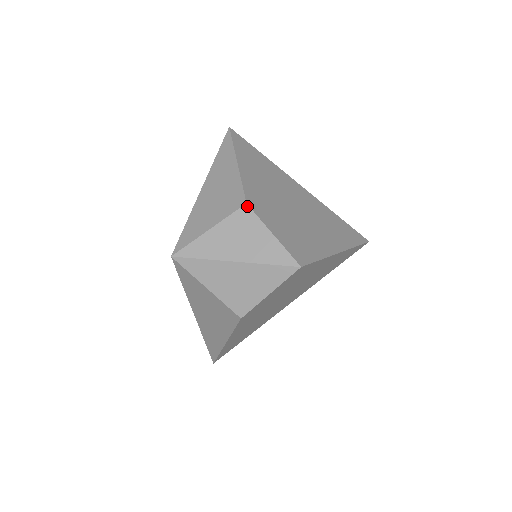
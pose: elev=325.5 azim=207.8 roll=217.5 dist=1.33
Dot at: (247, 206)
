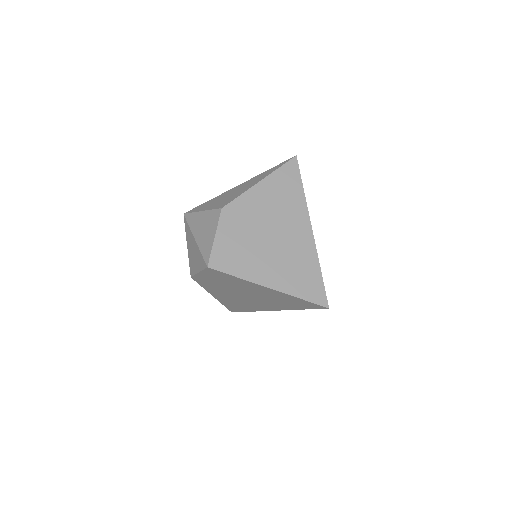
Dot at: (221, 210)
